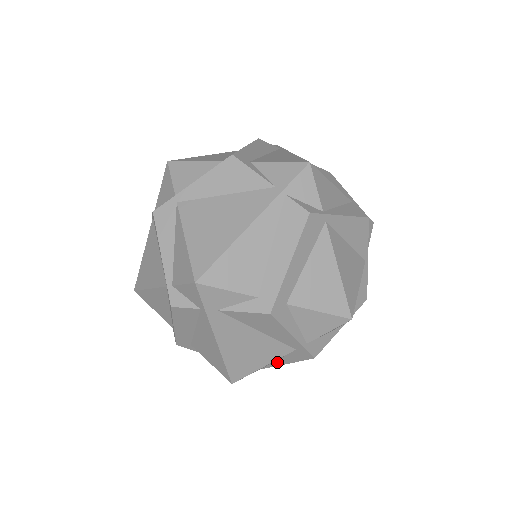
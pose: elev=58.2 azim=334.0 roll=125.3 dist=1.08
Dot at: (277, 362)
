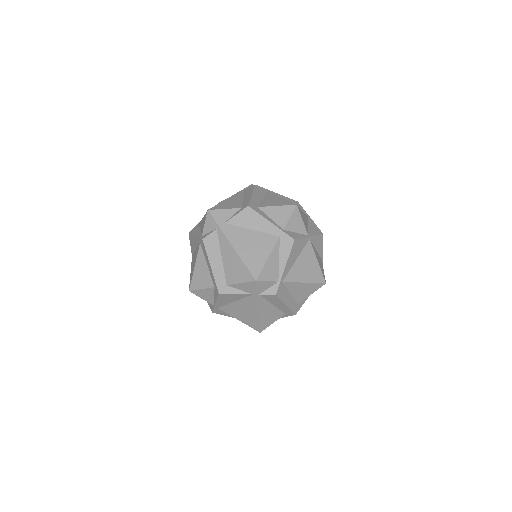
Dot at: (281, 266)
